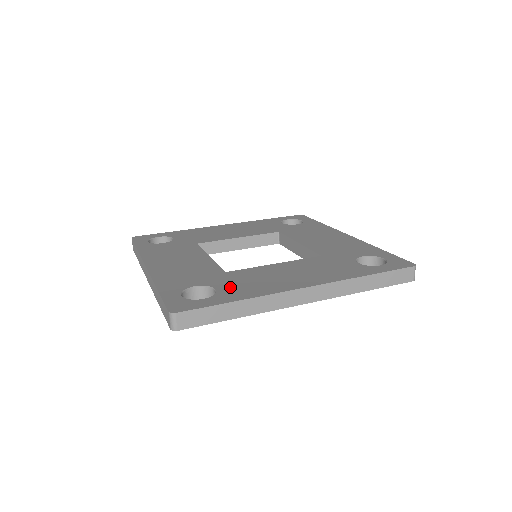
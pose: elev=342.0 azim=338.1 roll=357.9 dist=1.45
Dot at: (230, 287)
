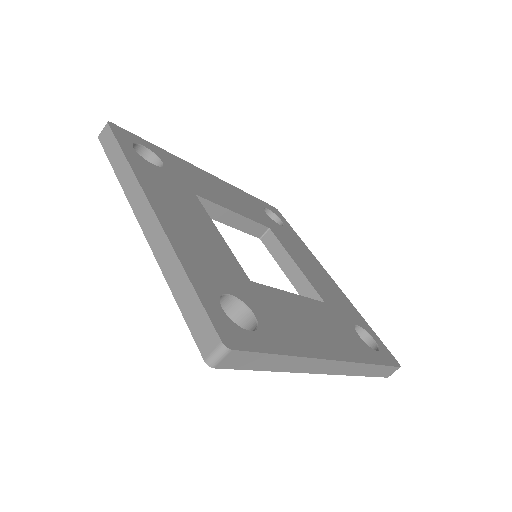
Dot at: (269, 319)
